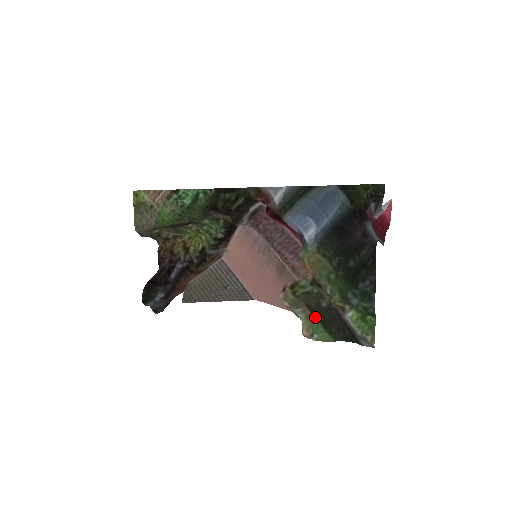
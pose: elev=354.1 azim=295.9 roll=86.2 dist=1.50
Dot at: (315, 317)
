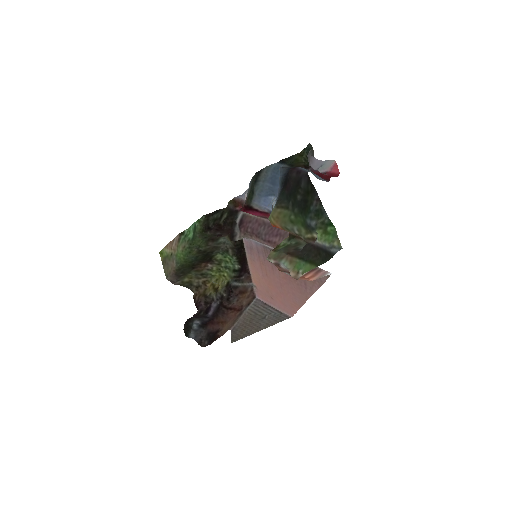
Dot at: (296, 258)
